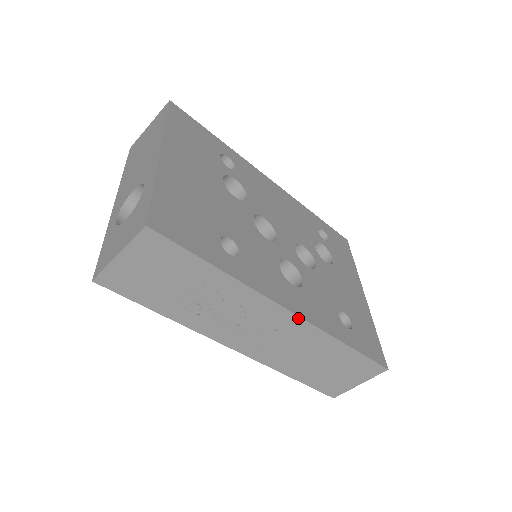
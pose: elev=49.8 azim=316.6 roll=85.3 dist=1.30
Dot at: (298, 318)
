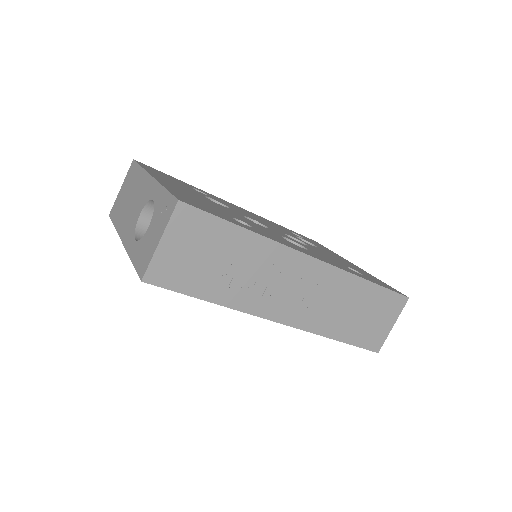
Dot at: (322, 263)
